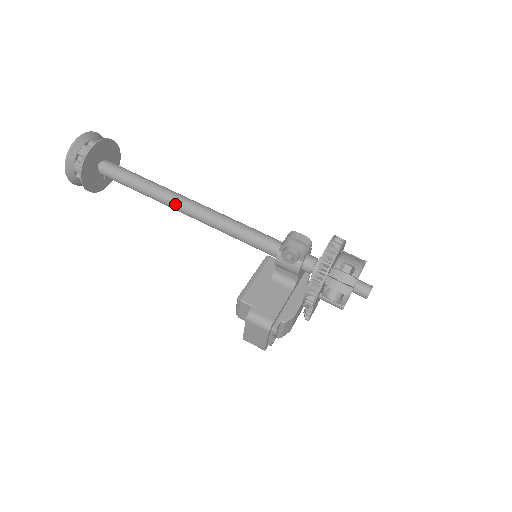
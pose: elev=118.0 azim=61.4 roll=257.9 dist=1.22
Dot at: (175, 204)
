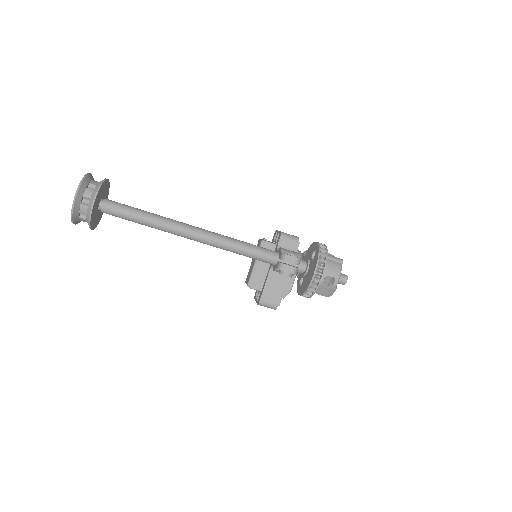
Dot at: (182, 236)
